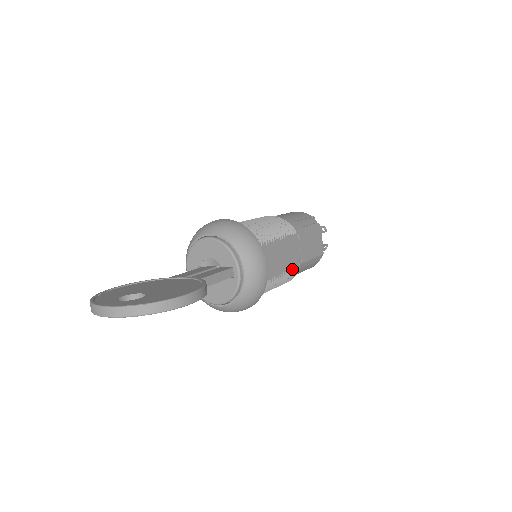
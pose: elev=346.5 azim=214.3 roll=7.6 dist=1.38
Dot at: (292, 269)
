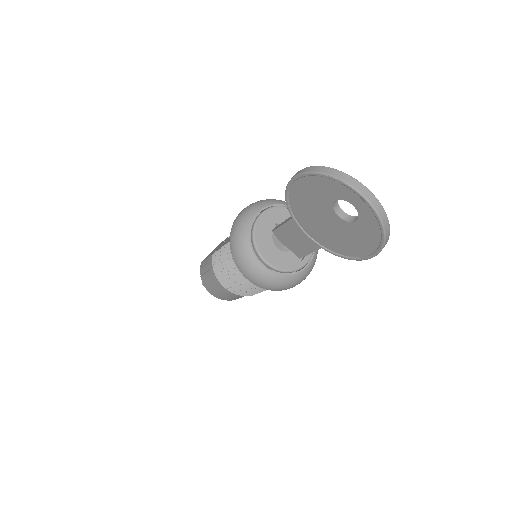
Dot at: occluded
